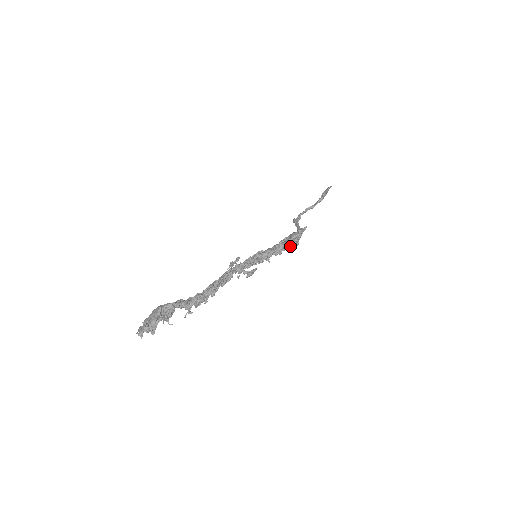
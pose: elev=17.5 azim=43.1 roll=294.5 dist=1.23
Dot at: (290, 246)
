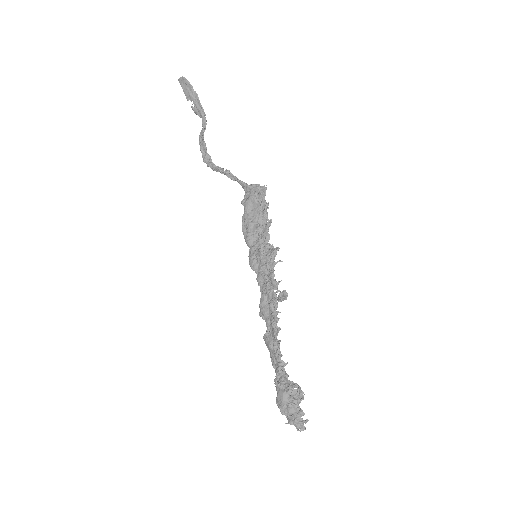
Dot at: (266, 217)
